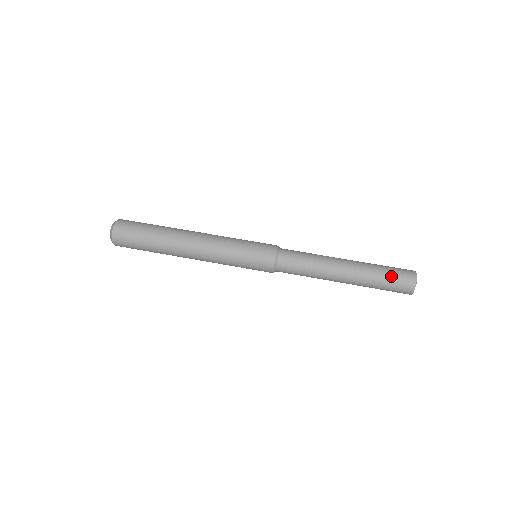
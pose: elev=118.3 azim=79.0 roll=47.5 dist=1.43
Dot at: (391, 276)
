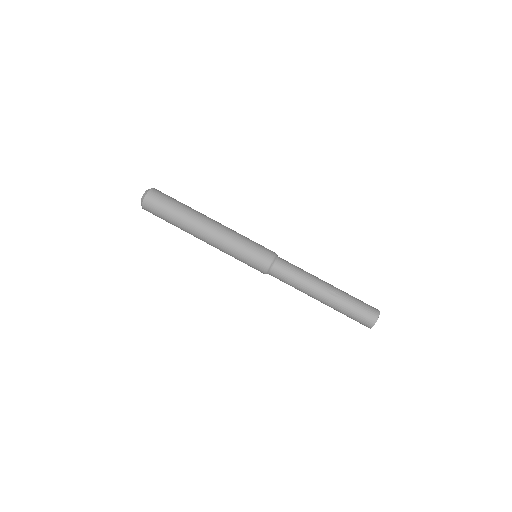
Dot at: (356, 313)
